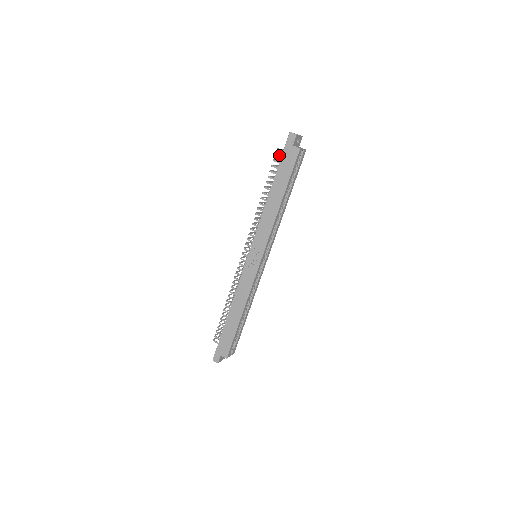
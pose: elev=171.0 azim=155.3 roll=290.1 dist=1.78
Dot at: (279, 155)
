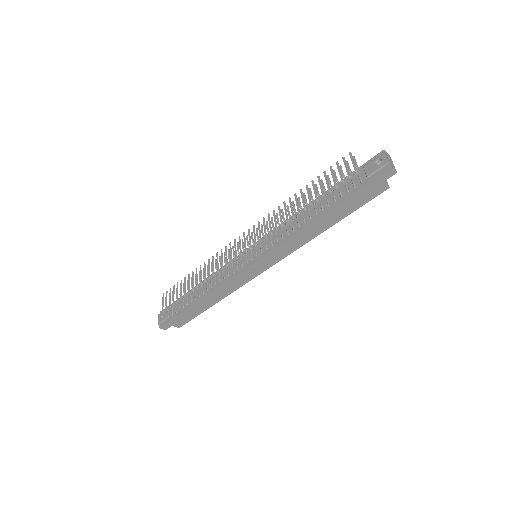
Dot at: (355, 180)
